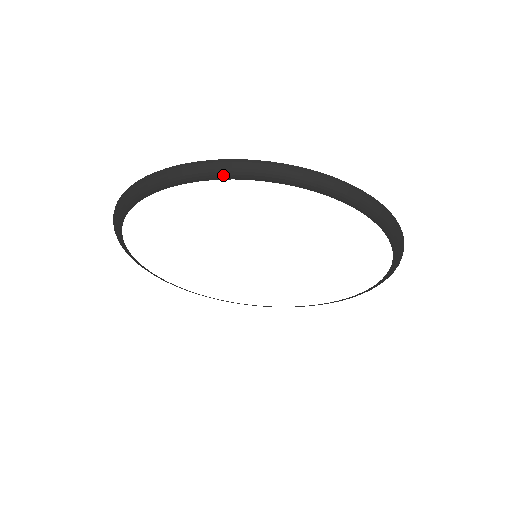
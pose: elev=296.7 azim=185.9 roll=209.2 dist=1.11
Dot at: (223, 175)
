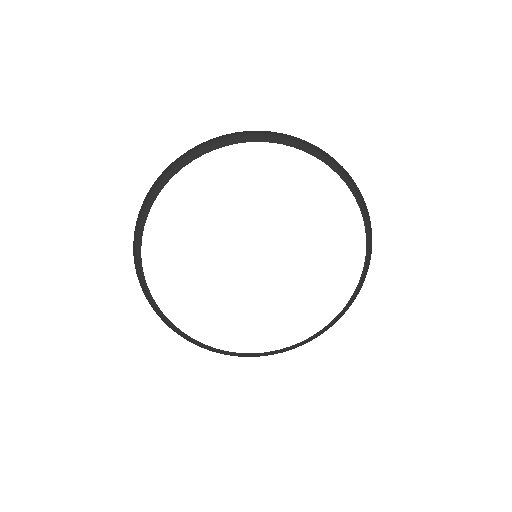
Dot at: (230, 141)
